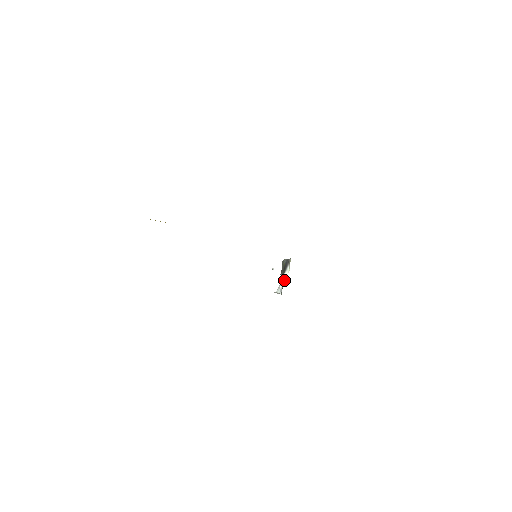
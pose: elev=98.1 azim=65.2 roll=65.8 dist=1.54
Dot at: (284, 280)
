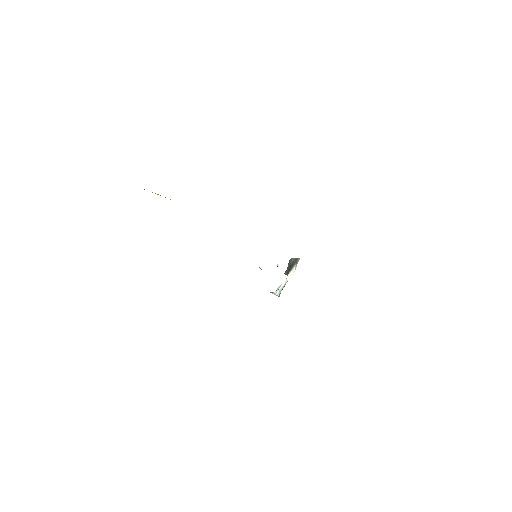
Dot at: (286, 281)
